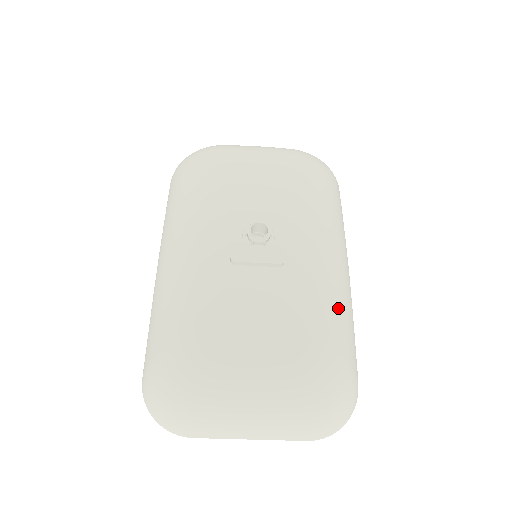
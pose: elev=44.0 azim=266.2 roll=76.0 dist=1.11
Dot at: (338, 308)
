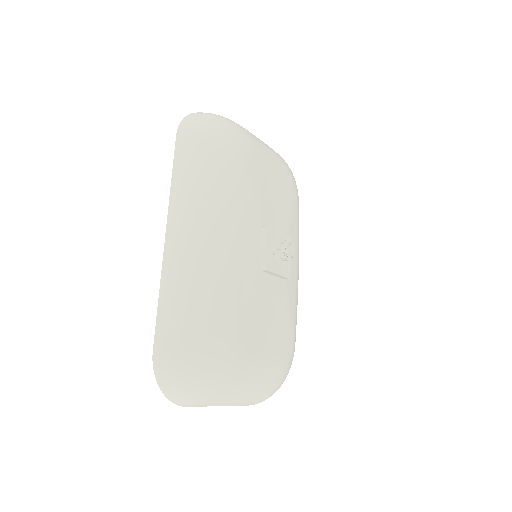
Dot at: occluded
